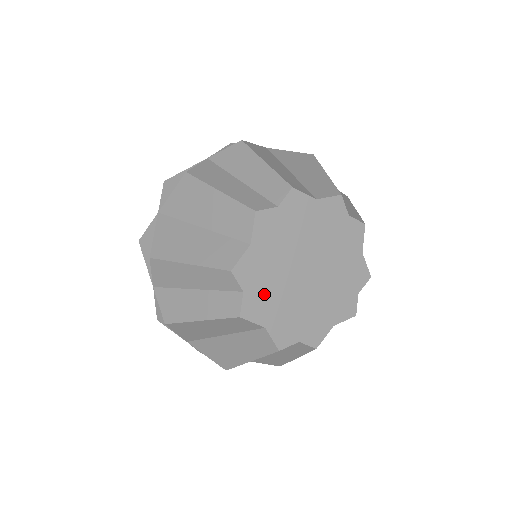
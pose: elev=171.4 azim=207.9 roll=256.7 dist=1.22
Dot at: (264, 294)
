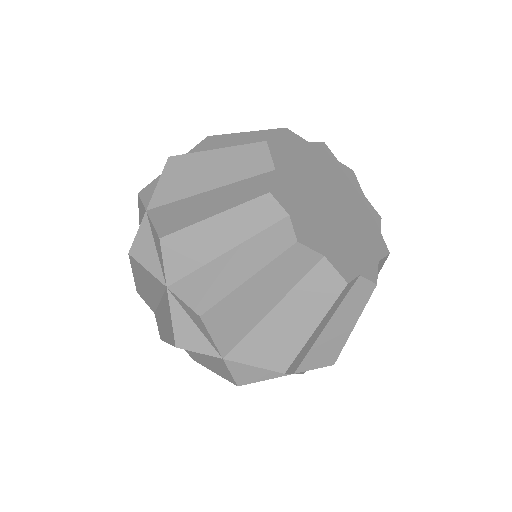
Dot at: (293, 162)
